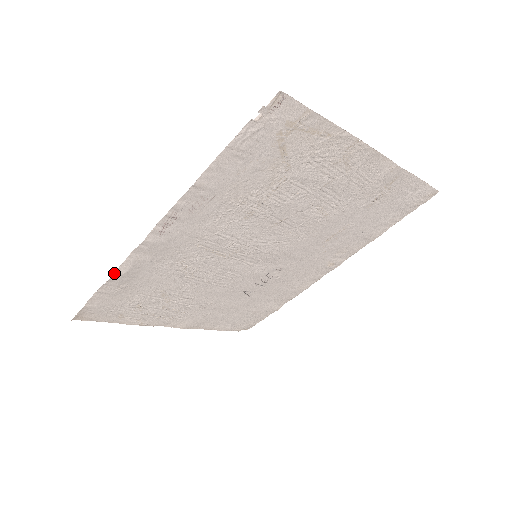
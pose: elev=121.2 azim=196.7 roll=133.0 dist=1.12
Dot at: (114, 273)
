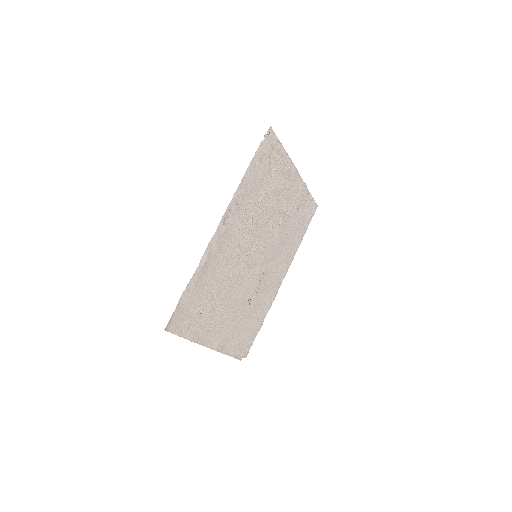
Dot at: occluded
